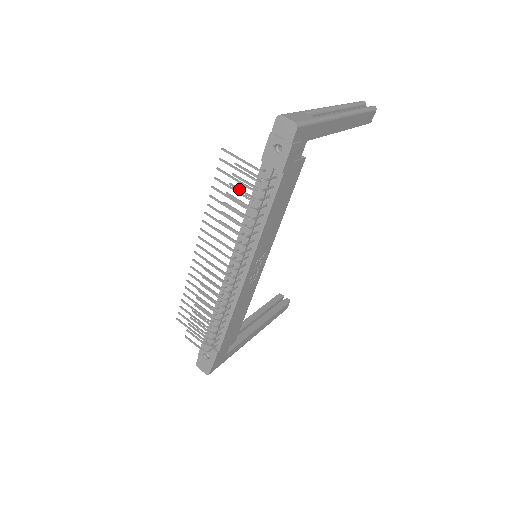
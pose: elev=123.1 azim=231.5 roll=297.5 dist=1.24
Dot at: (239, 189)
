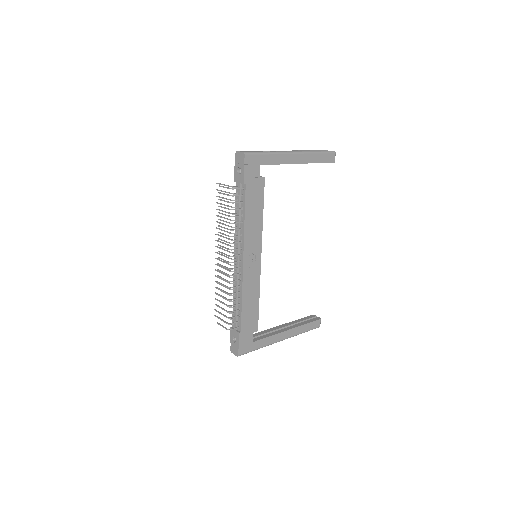
Dot at: (223, 200)
